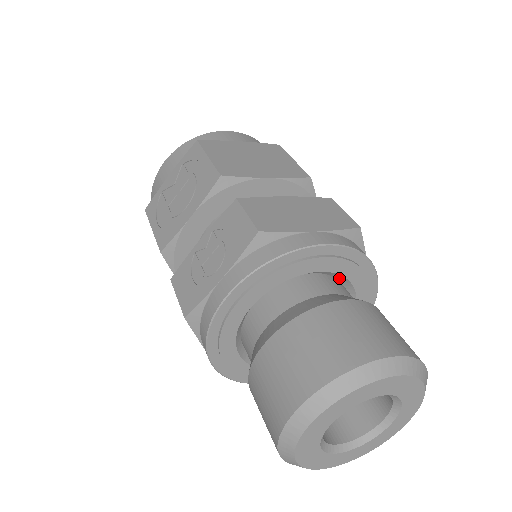
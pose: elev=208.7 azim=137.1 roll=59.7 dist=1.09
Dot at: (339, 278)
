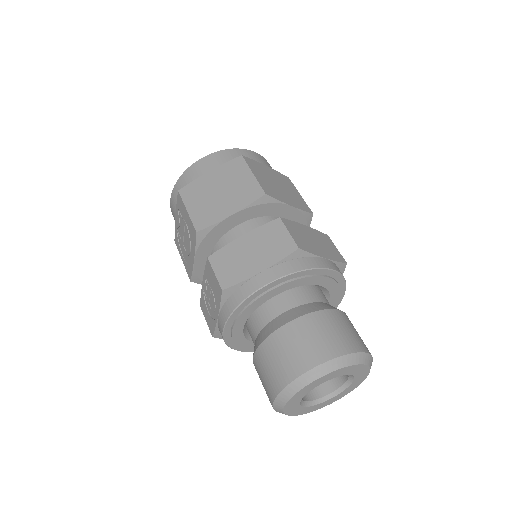
Dot at: (299, 285)
